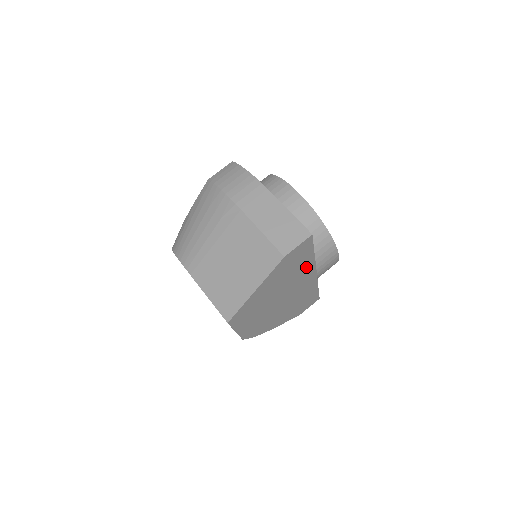
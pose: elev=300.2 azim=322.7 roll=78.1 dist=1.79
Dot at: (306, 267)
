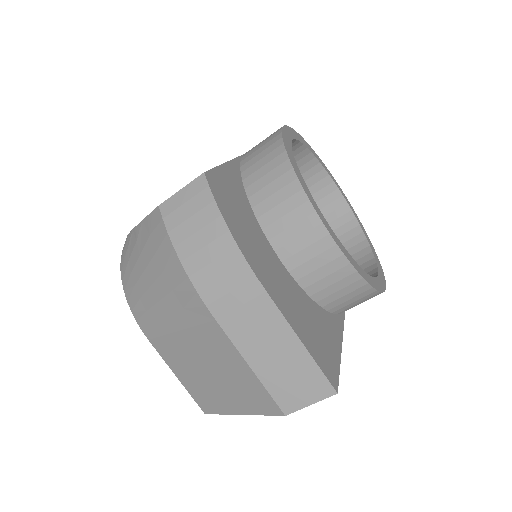
Dot at: occluded
